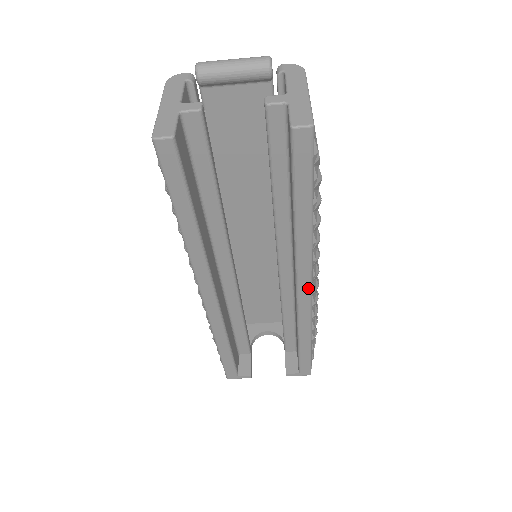
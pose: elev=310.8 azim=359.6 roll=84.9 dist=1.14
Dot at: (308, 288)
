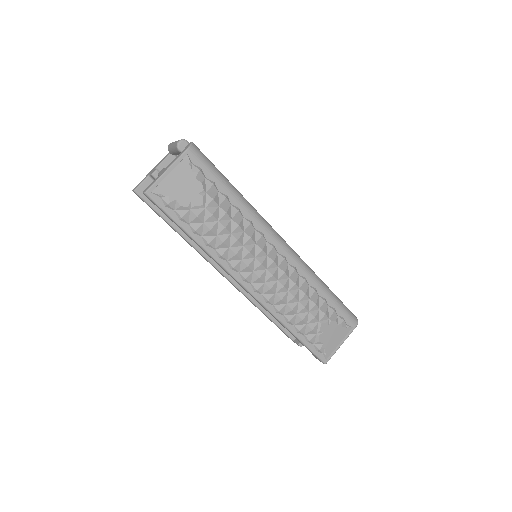
Dot at: (242, 286)
